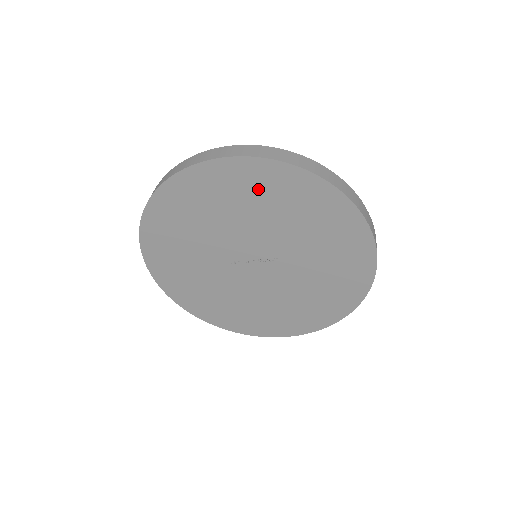
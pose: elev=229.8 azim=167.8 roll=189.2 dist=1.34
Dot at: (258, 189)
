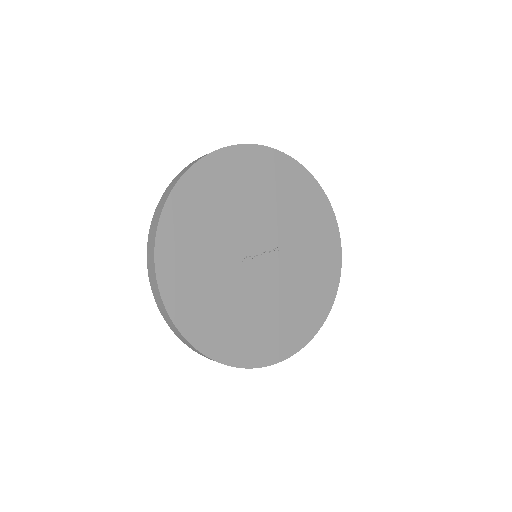
Dot at: (261, 174)
